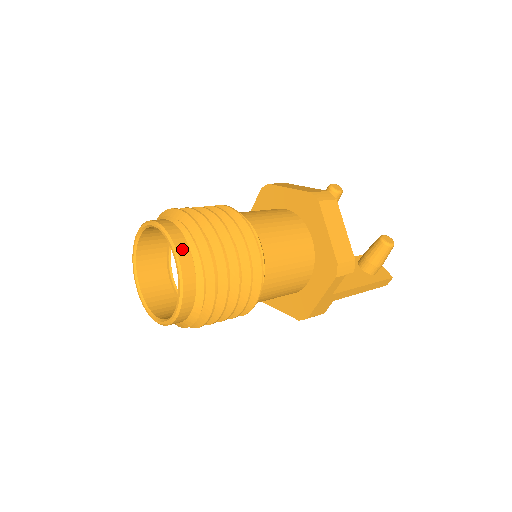
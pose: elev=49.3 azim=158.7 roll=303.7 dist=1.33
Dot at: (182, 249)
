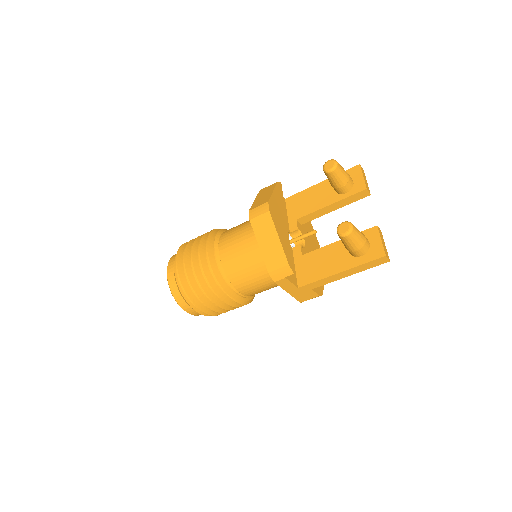
Dot at: (171, 280)
